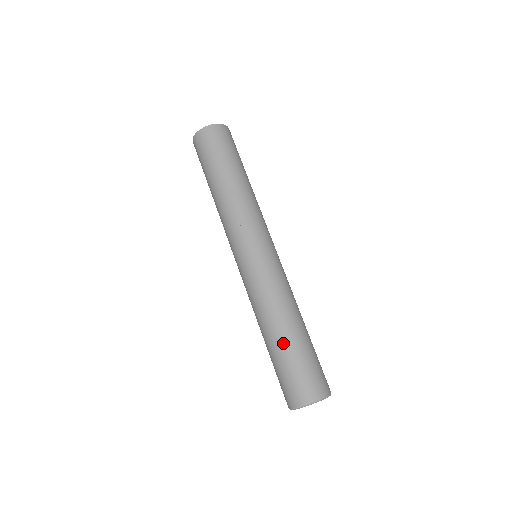
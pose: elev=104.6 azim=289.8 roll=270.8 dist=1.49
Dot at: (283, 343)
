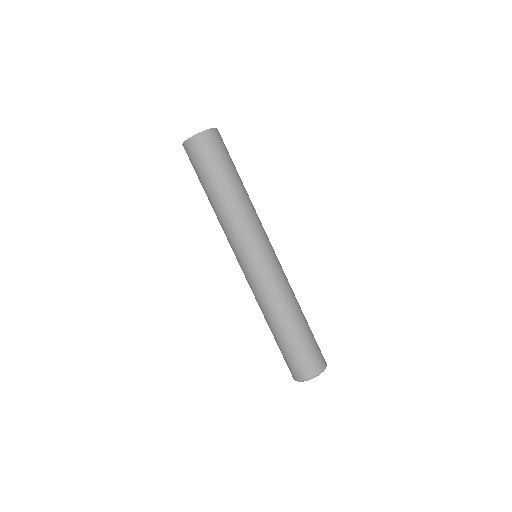
Dot at: (281, 336)
